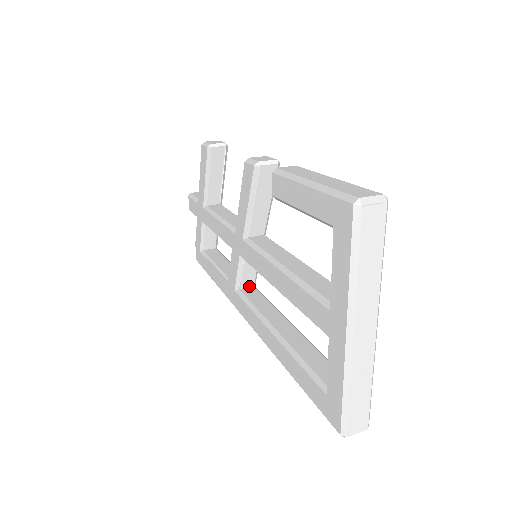
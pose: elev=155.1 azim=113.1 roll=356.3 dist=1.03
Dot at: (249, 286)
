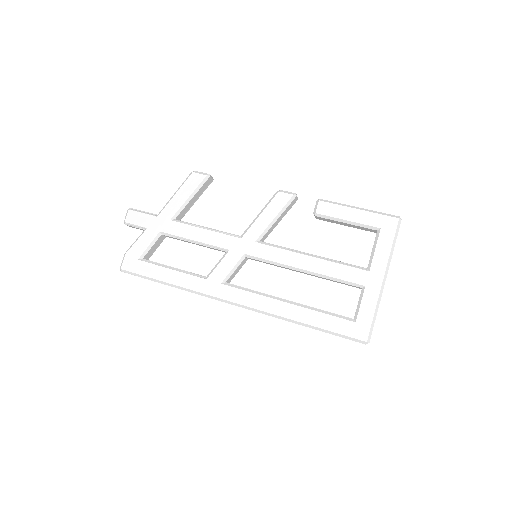
Dot at: (228, 282)
